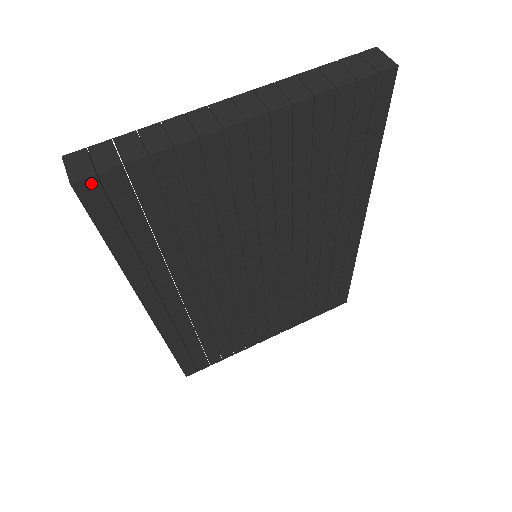
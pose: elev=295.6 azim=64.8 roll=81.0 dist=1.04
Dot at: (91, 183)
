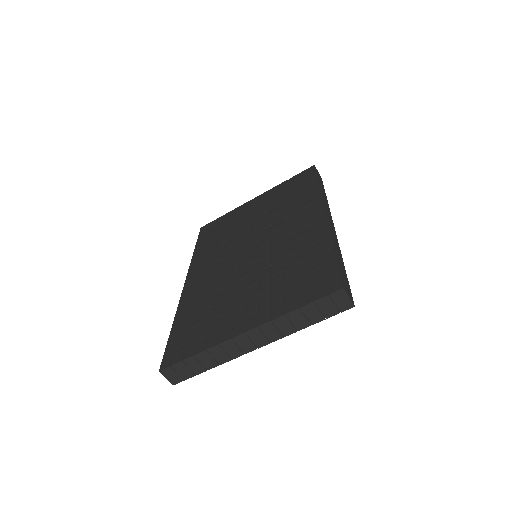
Dot at: (181, 379)
